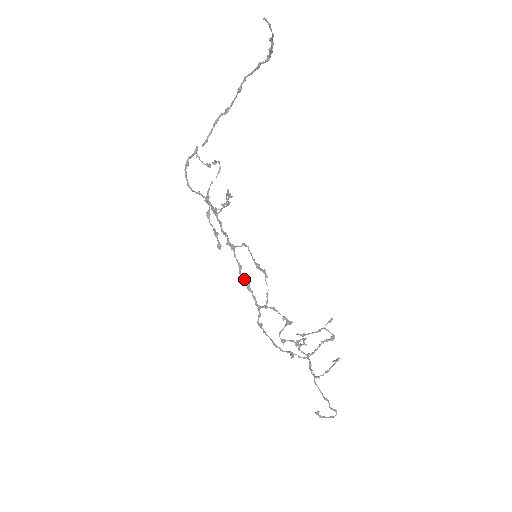
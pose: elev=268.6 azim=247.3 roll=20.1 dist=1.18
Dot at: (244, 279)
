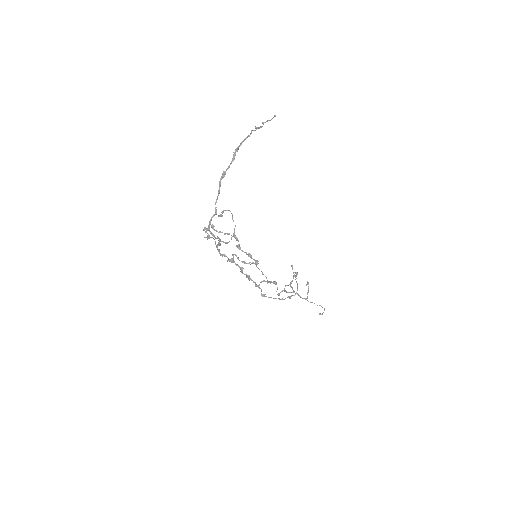
Dot at: (247, 275)
